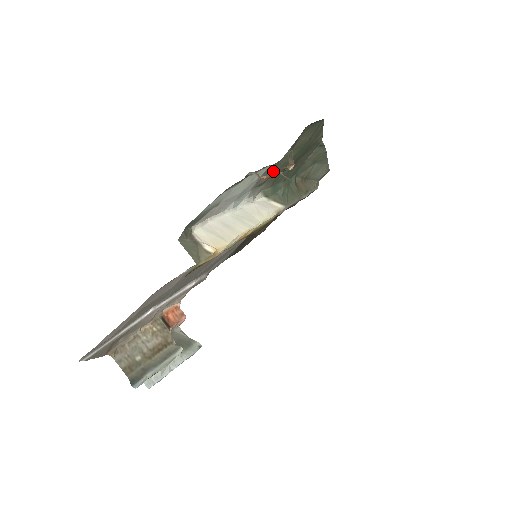
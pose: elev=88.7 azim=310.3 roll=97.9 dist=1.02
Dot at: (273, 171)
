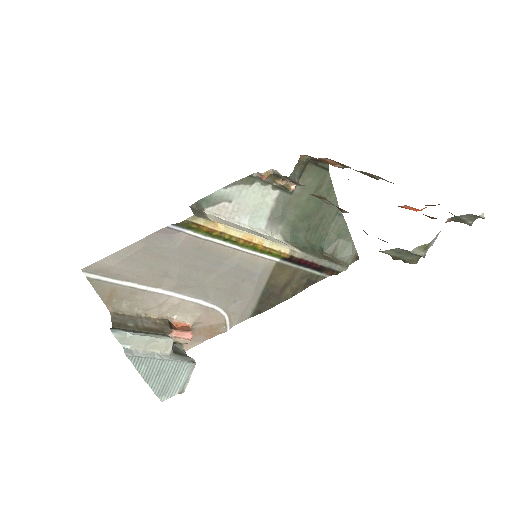
Dot at: (271, 171)
